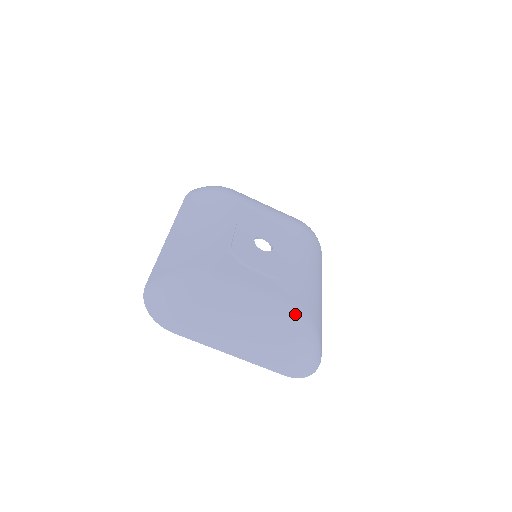
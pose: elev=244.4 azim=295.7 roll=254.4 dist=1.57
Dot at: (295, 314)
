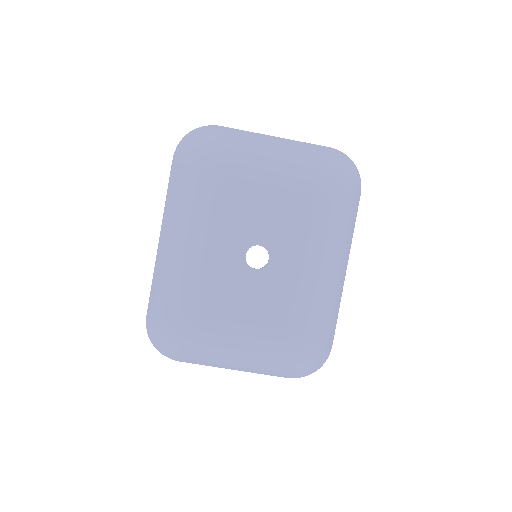
Dot at: (290, 344)
